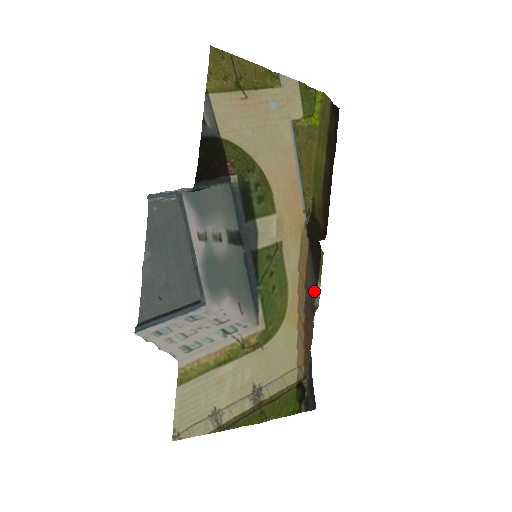
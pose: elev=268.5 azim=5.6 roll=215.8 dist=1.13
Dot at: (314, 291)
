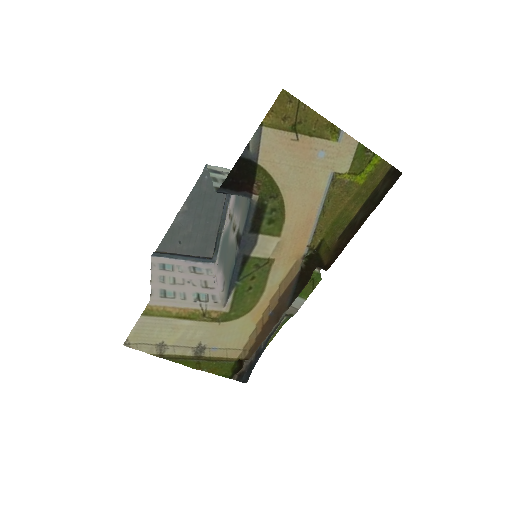
Dot at: (286, 306)
